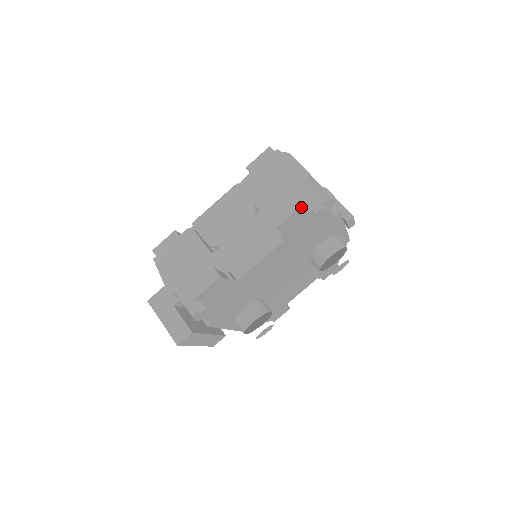
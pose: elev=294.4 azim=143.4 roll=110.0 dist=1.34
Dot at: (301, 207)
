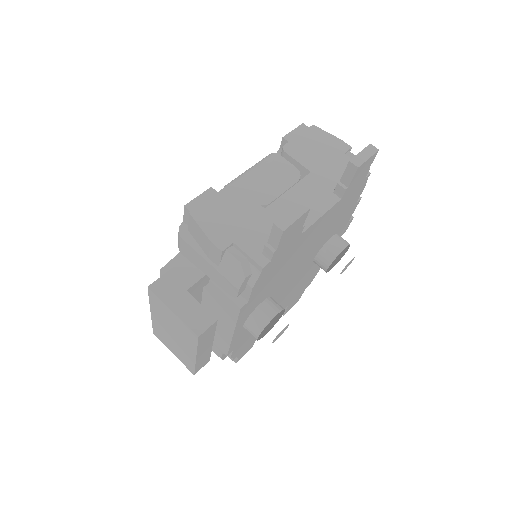
Dot at: (375, 153)
